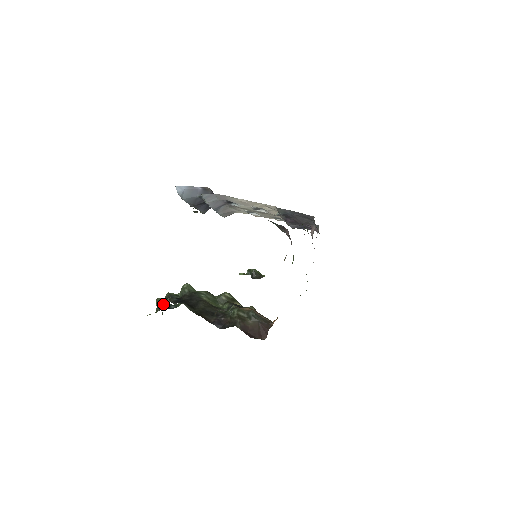
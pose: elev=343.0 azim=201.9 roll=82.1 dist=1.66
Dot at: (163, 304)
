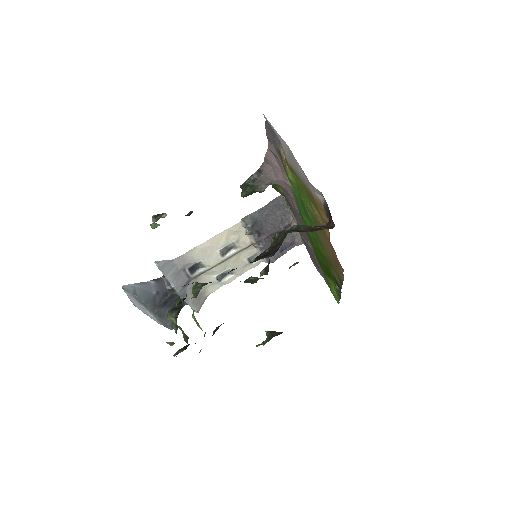
Dot at: (179, 307)
